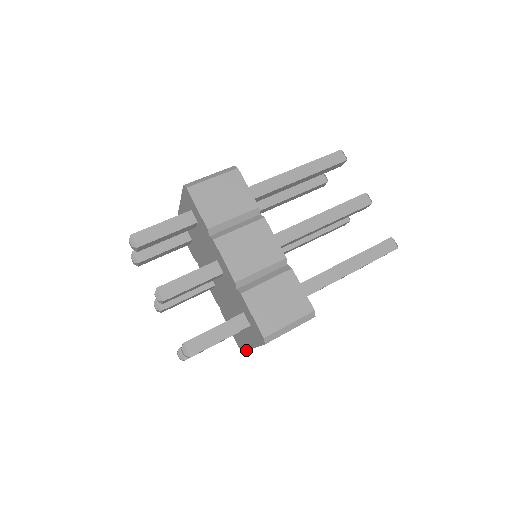
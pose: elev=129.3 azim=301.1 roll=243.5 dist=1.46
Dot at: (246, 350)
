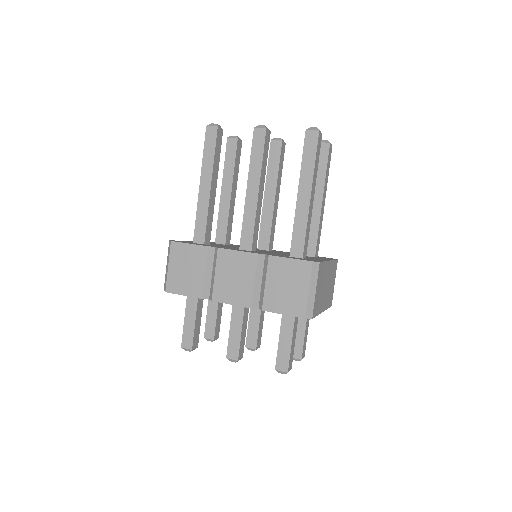
Dot at: occluded
